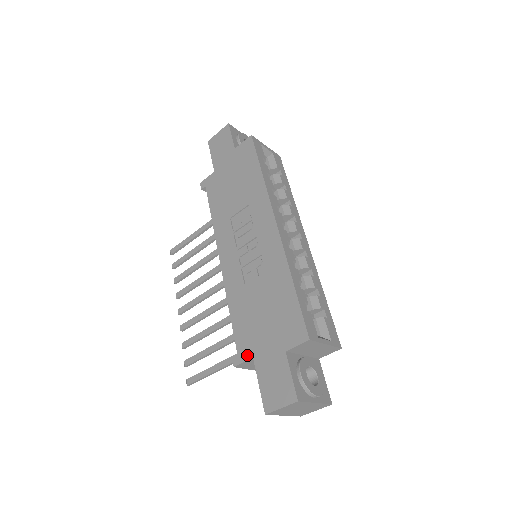
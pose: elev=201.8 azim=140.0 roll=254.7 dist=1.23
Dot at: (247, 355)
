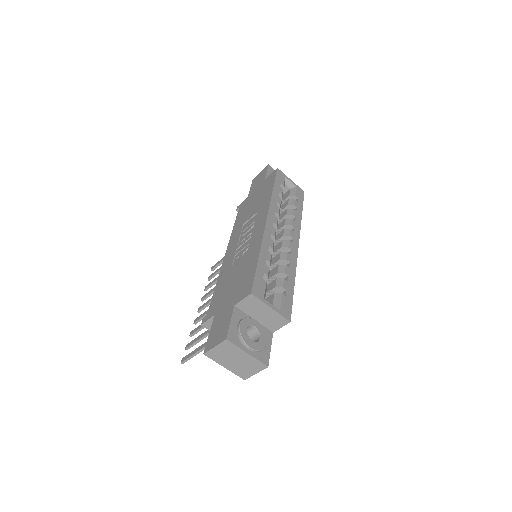
Dot at: (212, 314)
